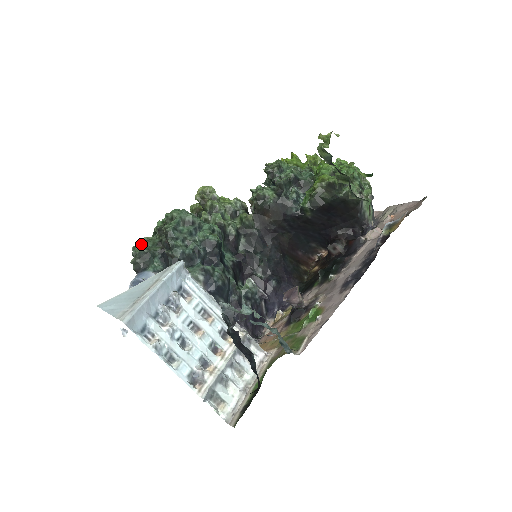
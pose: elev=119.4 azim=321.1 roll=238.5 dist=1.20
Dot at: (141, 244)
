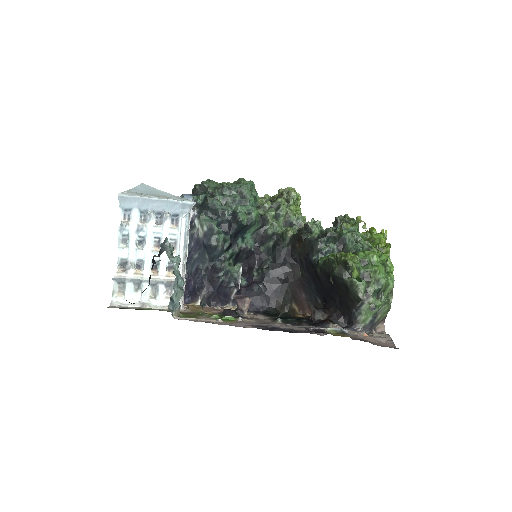
Dot at: (211, 181)
